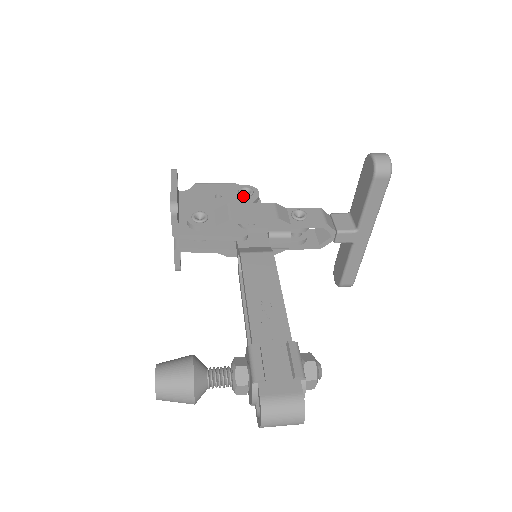
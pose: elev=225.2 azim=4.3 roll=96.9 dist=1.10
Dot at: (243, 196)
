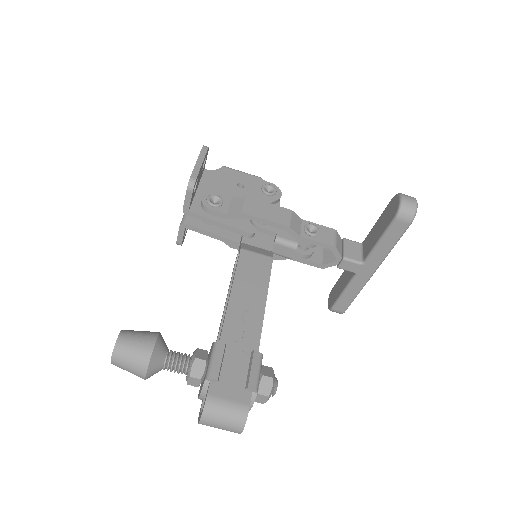
Dot at: (265, 193)
